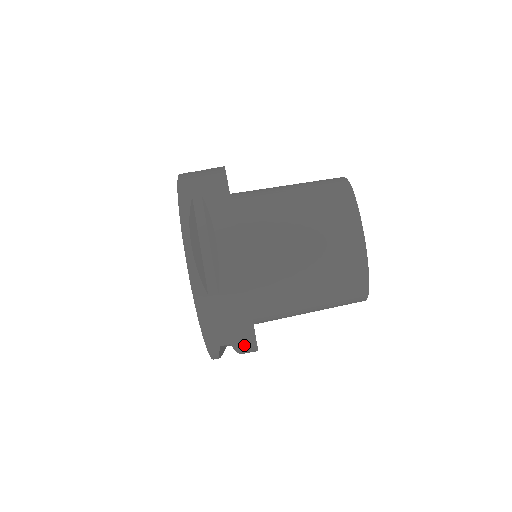
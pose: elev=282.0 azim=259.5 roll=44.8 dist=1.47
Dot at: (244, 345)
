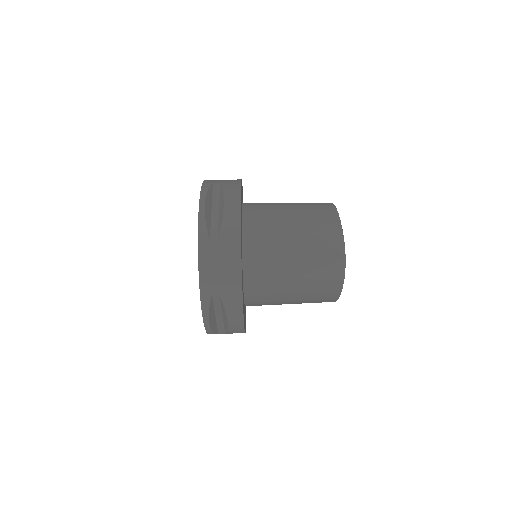
Dot at: occluded
